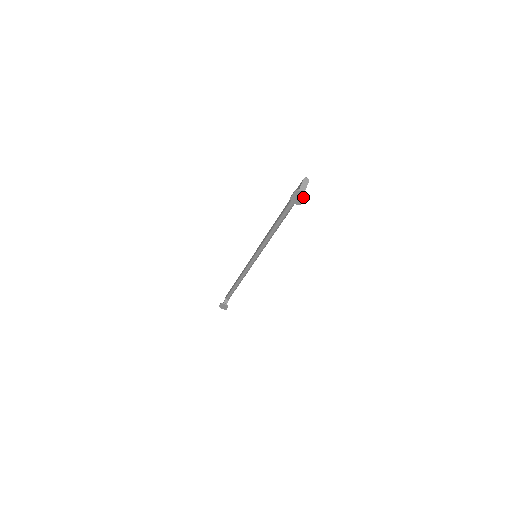
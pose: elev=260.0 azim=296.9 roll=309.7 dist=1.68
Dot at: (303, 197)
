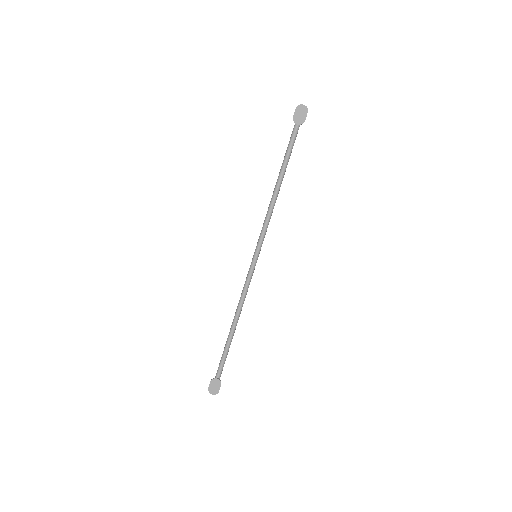
Dot at: (305, 111)
